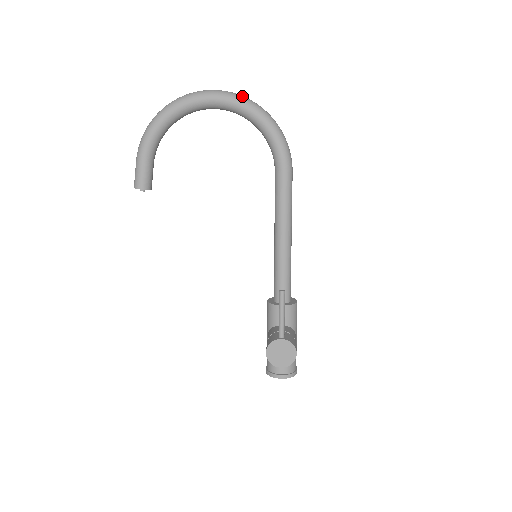
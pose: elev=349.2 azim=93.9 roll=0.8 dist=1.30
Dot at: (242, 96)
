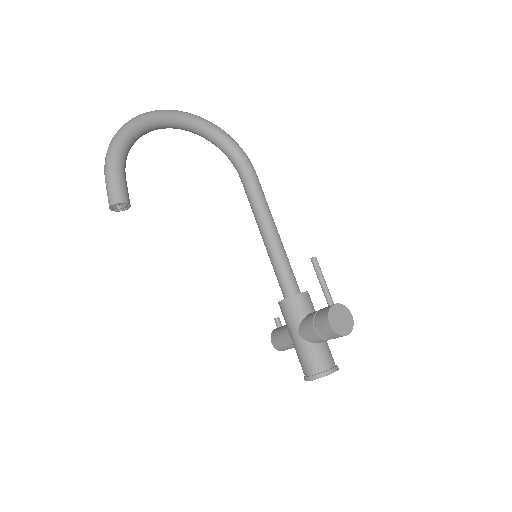
Dot at: (195, 115)
